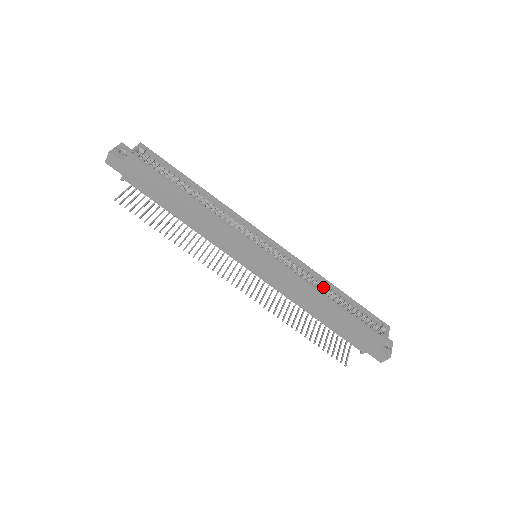
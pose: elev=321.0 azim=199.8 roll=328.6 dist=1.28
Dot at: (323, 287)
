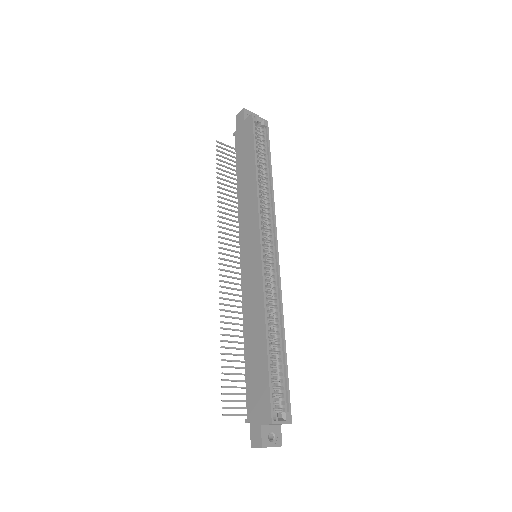
Dot at: (275, 325)
